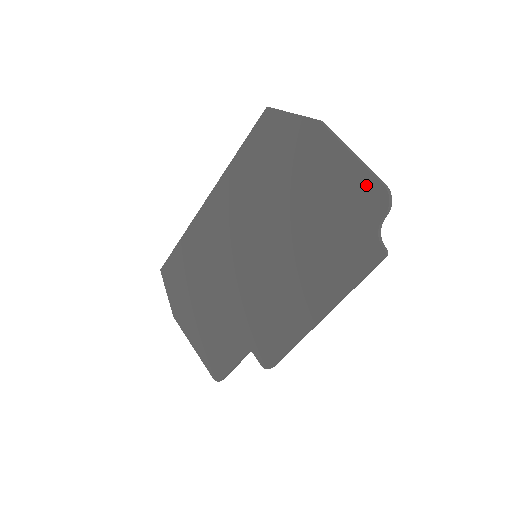
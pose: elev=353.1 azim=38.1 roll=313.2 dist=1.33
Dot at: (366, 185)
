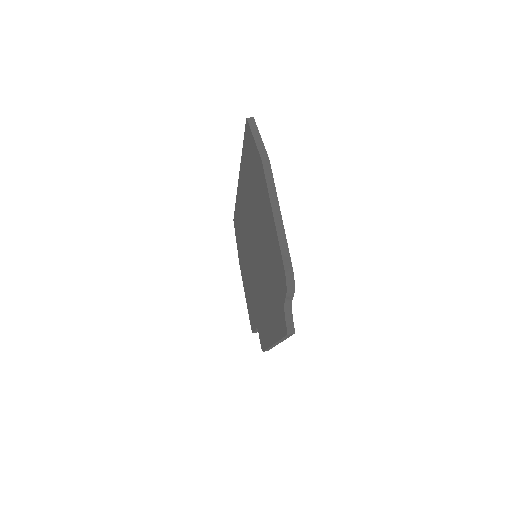
Dot at: (279, 257)
